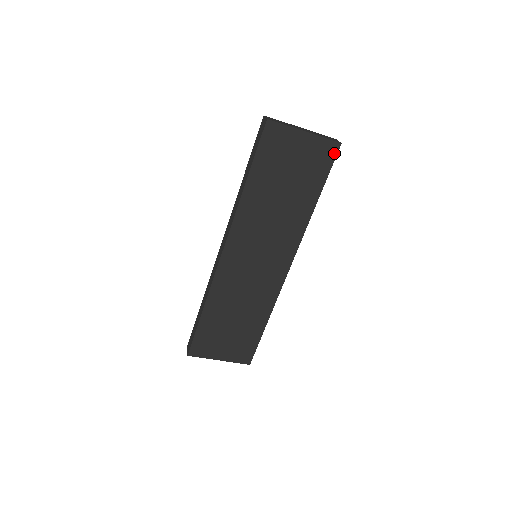
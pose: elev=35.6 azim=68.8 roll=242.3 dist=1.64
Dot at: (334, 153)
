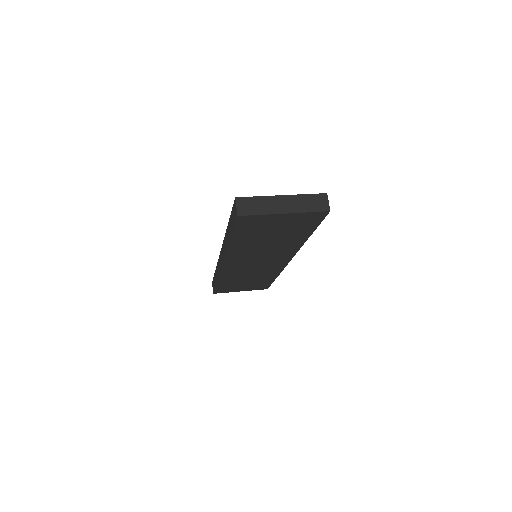
Dot at: (322, 216)
